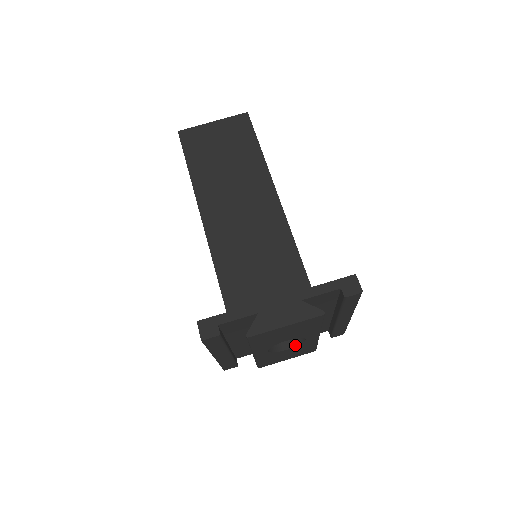
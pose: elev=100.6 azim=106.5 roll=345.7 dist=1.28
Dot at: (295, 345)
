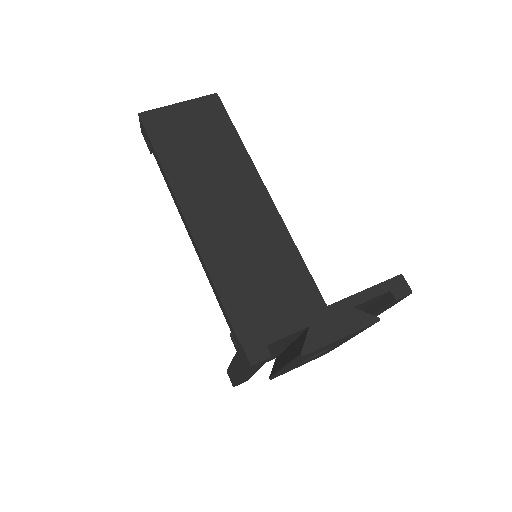
Dot at: (320, 352)
